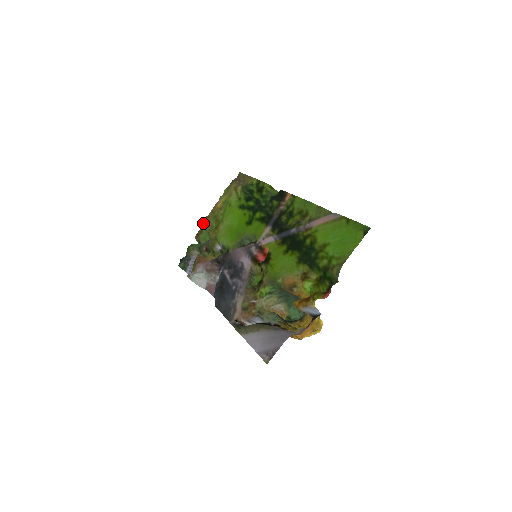
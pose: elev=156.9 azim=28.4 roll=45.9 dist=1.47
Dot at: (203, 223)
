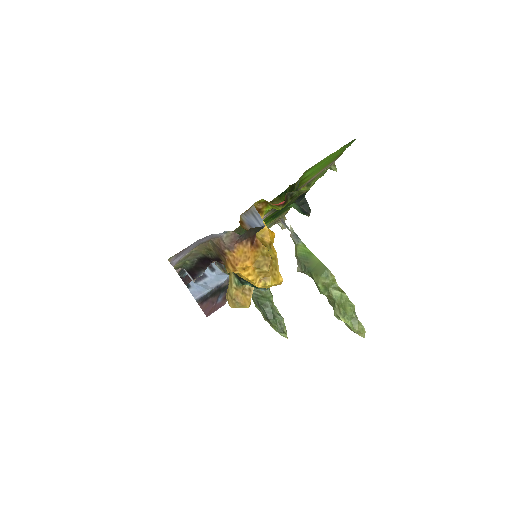
Dot at: occluded
